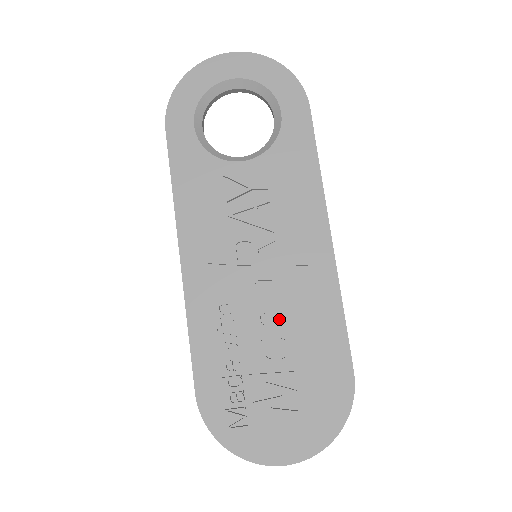
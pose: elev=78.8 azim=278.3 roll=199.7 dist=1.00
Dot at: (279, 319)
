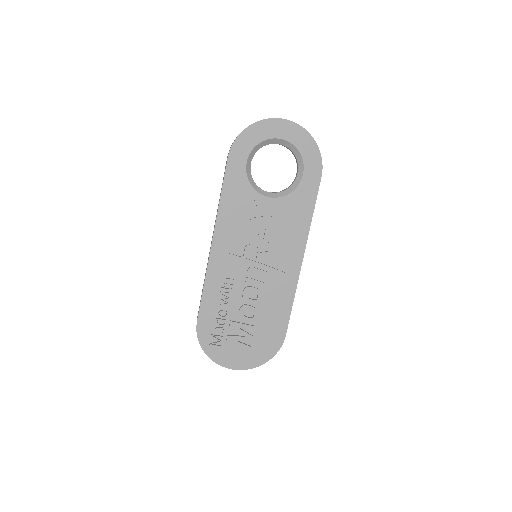
Dot at: (257, 296)
